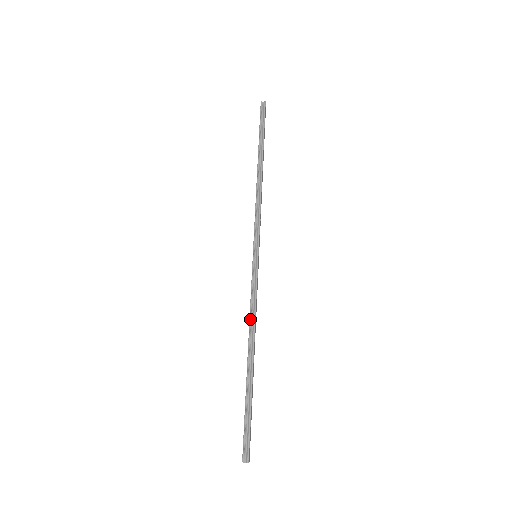
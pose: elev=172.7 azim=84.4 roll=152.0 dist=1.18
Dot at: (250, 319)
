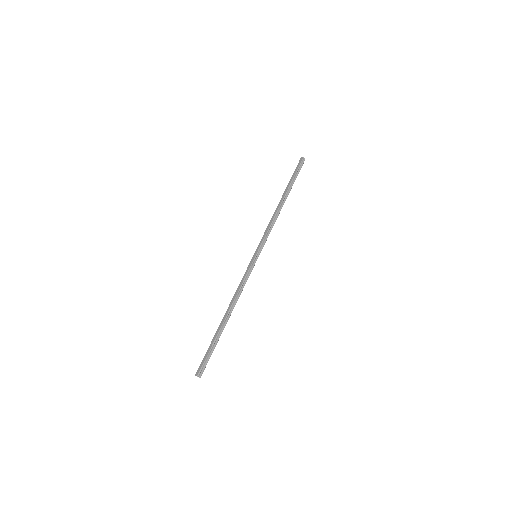
Dot at: (238, 294)
